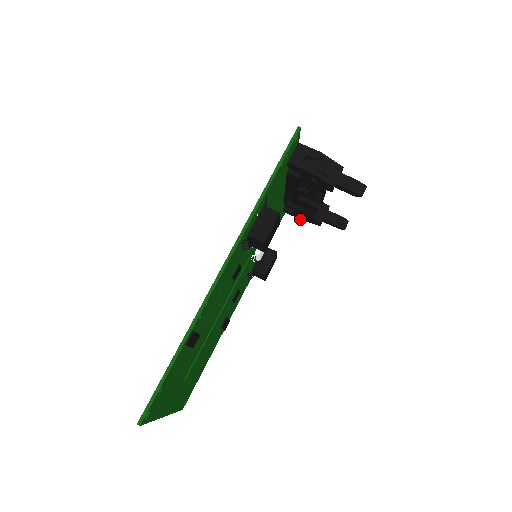
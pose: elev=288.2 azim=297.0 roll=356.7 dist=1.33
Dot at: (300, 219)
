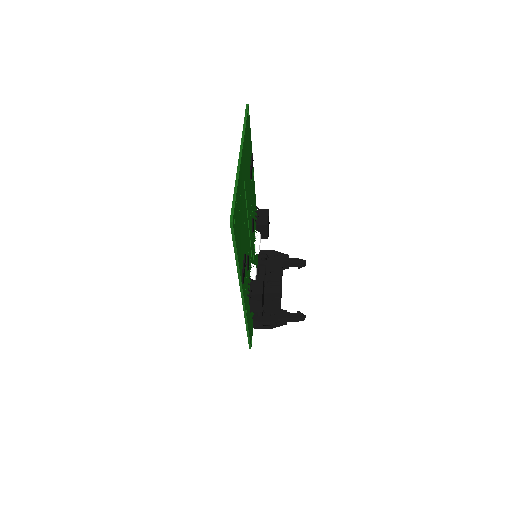
Dot at: (268, 322)
